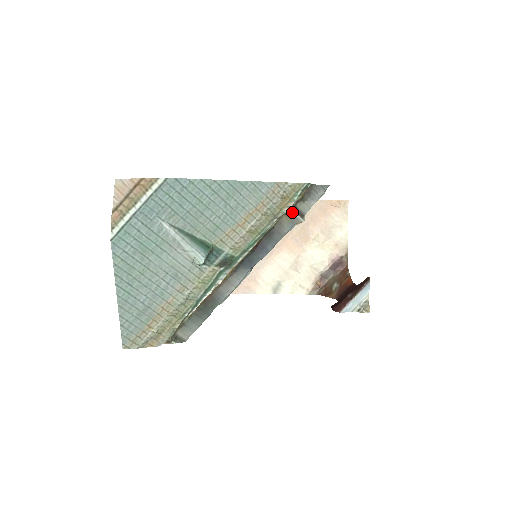
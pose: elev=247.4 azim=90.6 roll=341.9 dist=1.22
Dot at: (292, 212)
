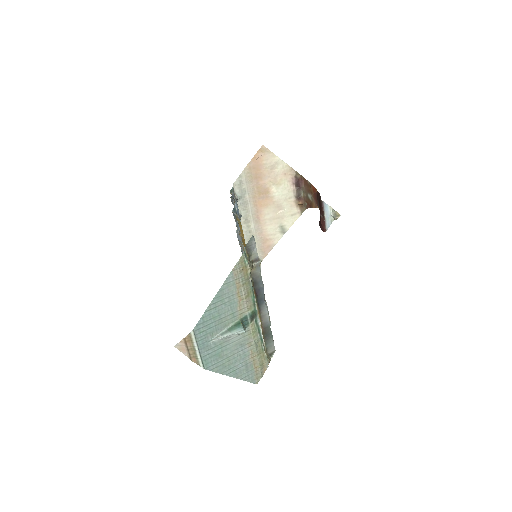
Dot at: (252, 266)
